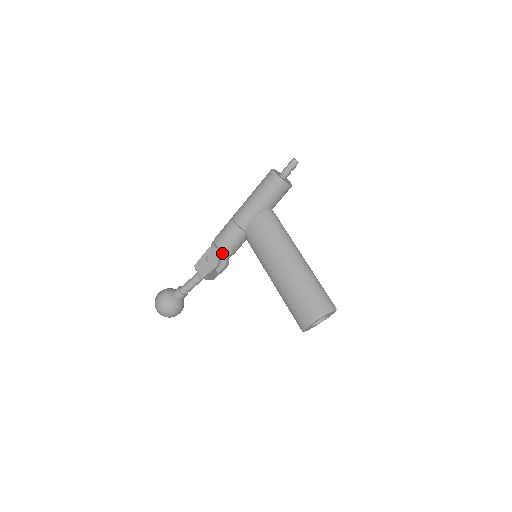
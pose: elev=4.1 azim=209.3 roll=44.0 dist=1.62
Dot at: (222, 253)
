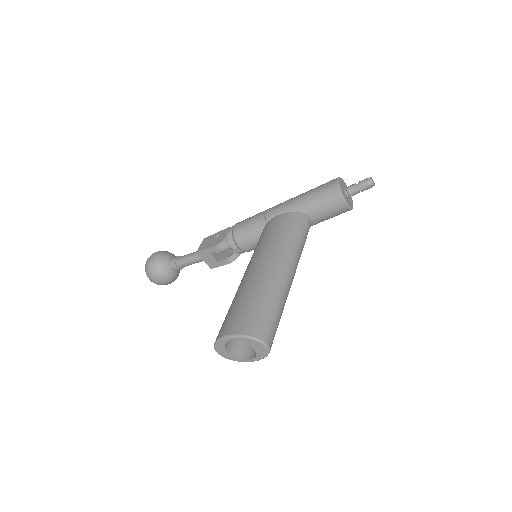
Dot at: (232, 237)
